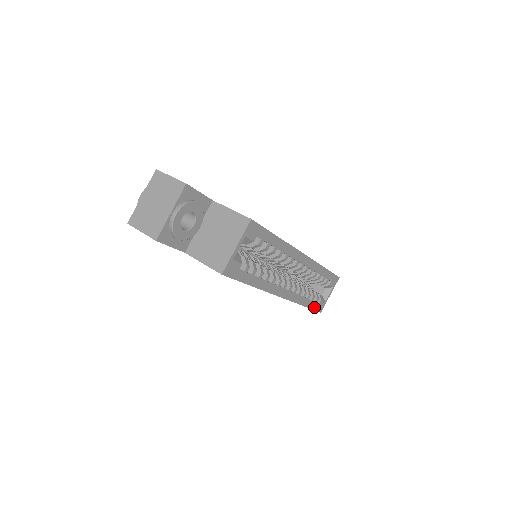
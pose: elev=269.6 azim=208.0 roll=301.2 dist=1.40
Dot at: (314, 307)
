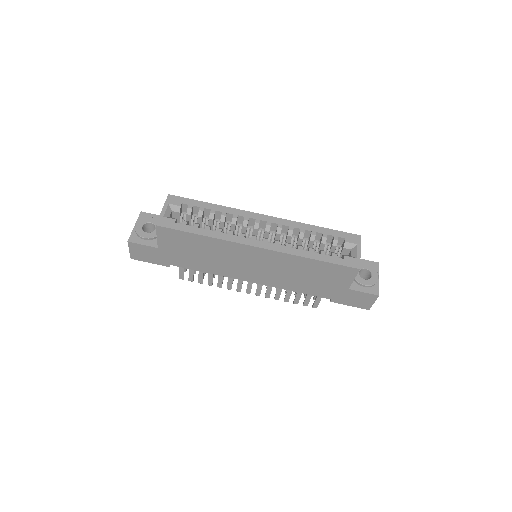
Dot at: (336, 262)
